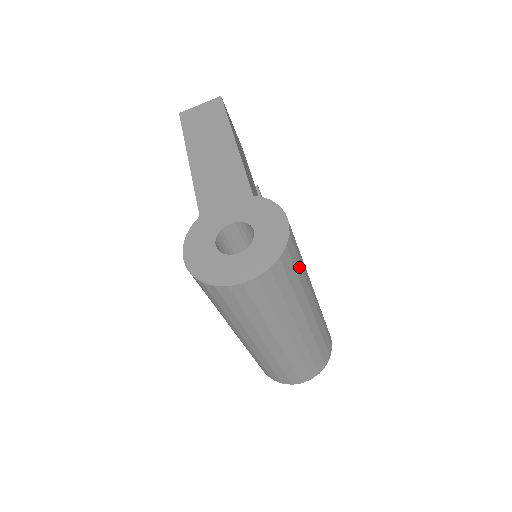
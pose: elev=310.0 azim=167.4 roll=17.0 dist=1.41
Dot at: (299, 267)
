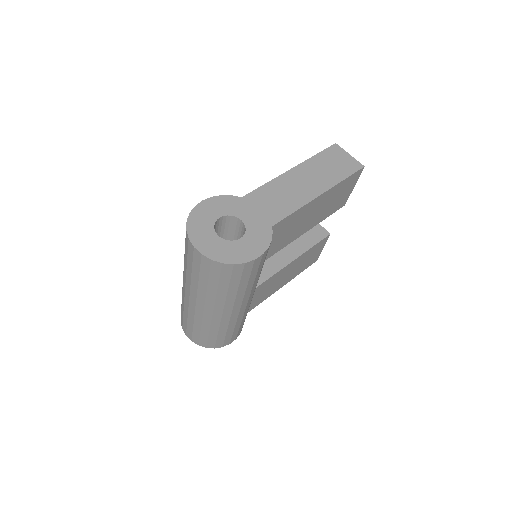
Dot at: (236, 284)
